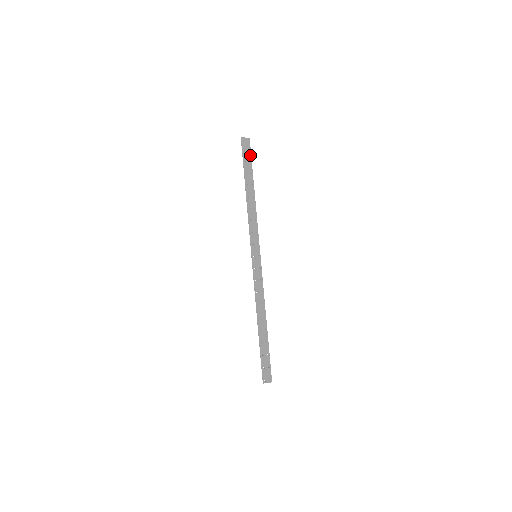
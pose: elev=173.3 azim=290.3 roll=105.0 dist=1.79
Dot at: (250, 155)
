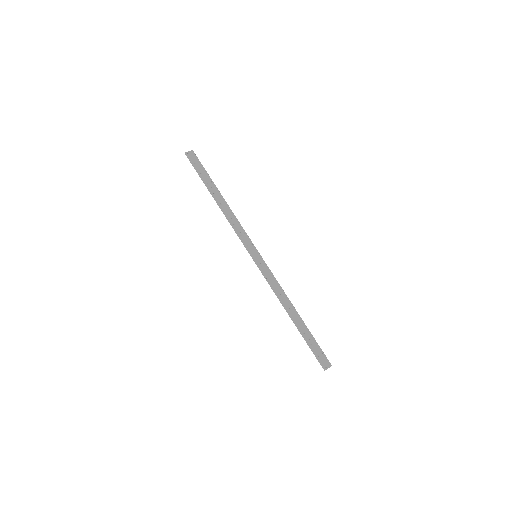
Dot at: (202, 166)
